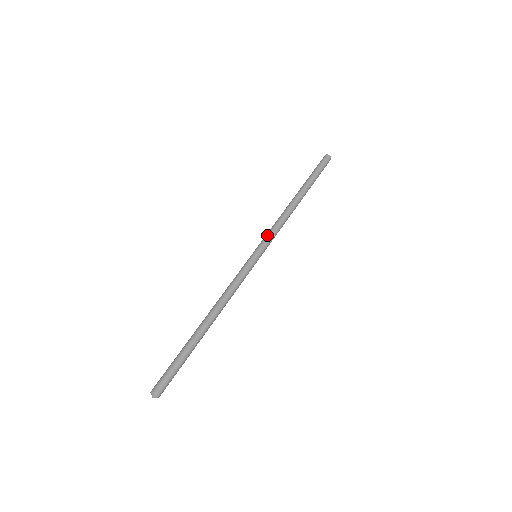
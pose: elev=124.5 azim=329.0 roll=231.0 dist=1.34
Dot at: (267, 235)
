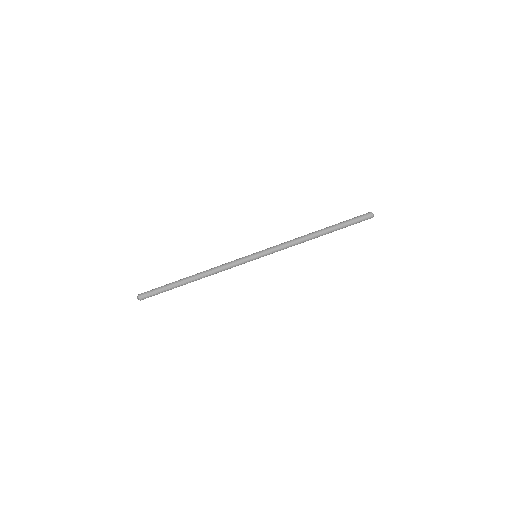
Dot at: (275, 250)
